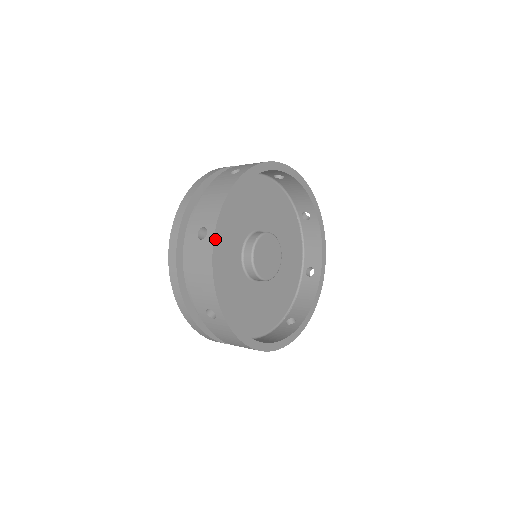
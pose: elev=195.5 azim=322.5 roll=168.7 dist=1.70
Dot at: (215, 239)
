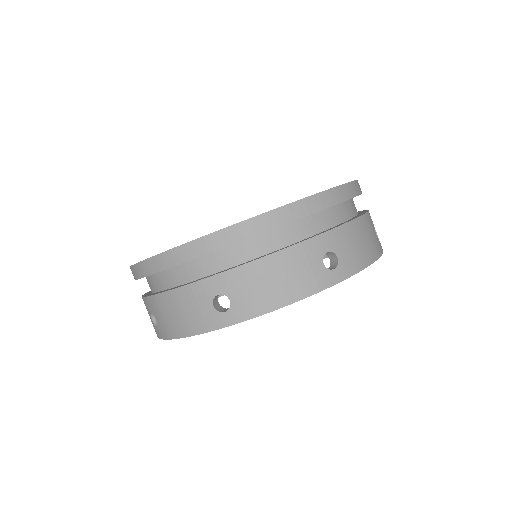
Dot at: occluded
